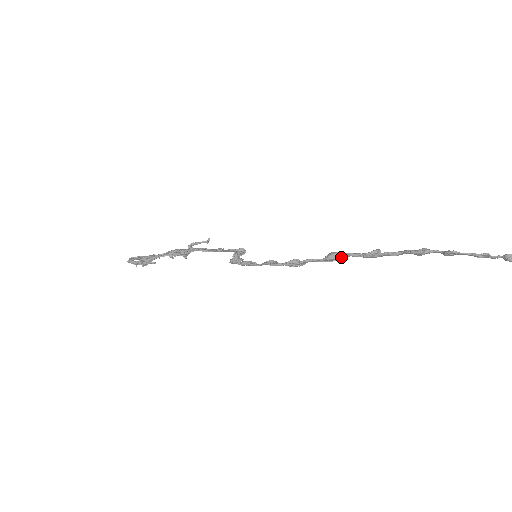
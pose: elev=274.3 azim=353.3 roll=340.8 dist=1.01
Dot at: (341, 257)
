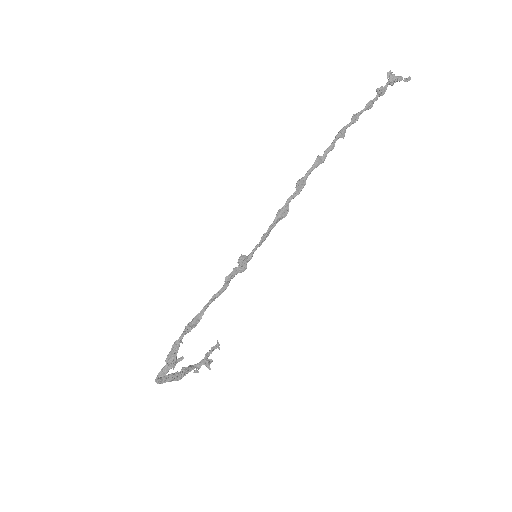
Dot at: (305, 180)
